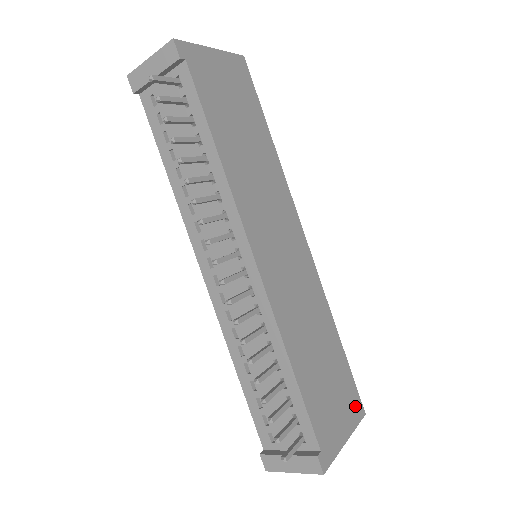
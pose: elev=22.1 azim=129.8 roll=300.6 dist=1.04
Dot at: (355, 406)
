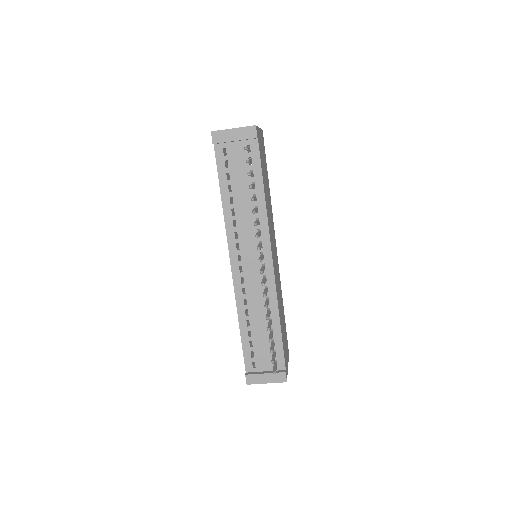
Dot at: occluded
